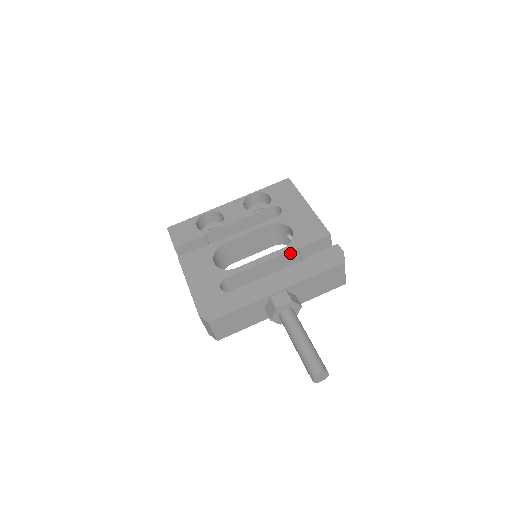
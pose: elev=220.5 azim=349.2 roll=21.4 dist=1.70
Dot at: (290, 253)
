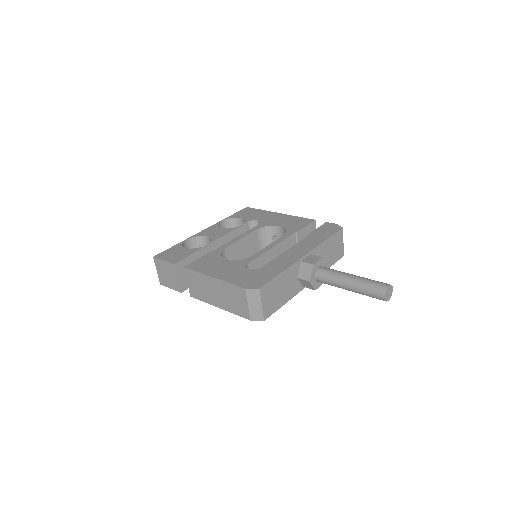
Dot at: (291, 238)
